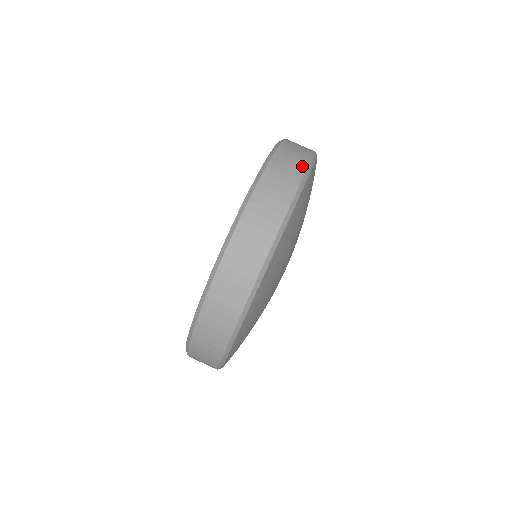
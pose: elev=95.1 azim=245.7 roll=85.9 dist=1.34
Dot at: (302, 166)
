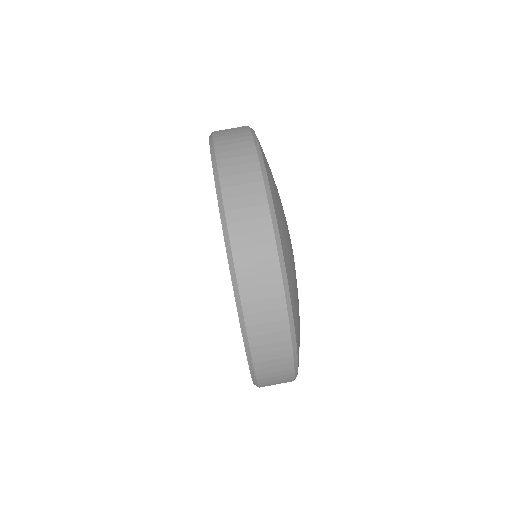
Dot at: occluded
